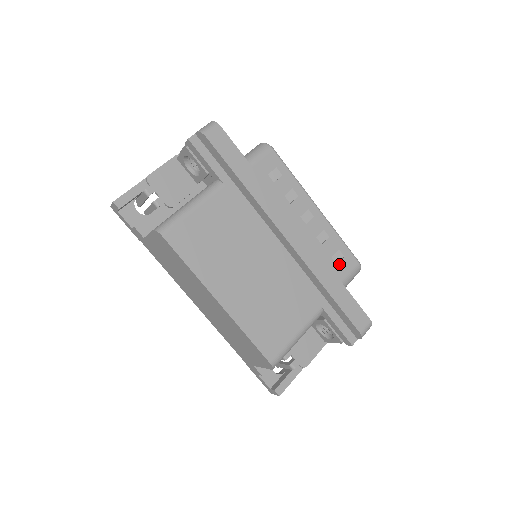
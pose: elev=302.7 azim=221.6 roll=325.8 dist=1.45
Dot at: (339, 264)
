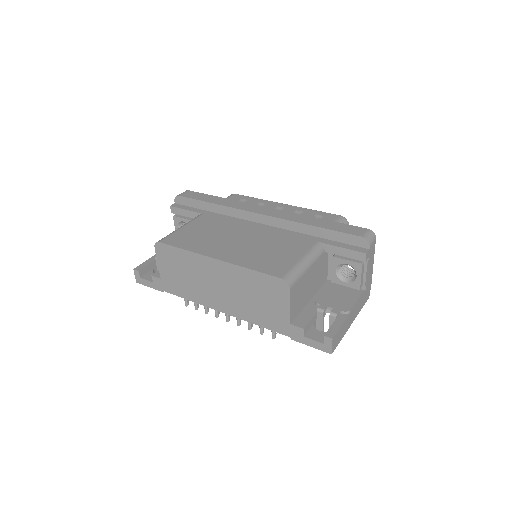
Dot at: occluded
